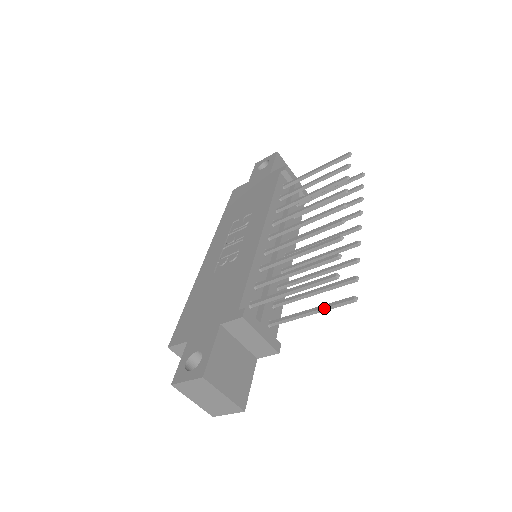
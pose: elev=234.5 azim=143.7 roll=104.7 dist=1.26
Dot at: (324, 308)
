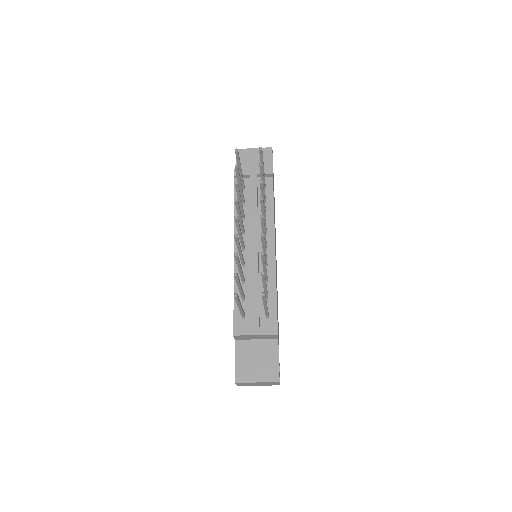
Dot at: (263, 303)
